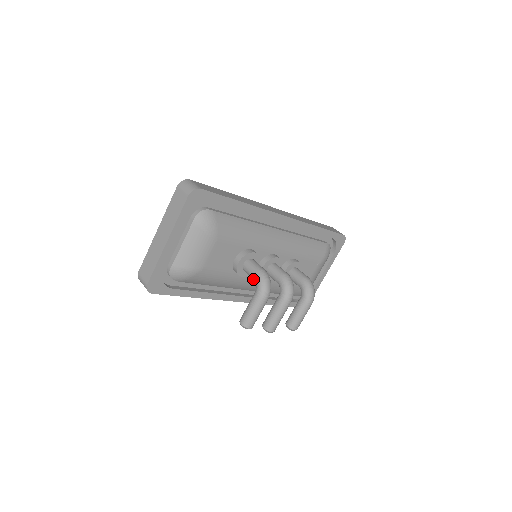
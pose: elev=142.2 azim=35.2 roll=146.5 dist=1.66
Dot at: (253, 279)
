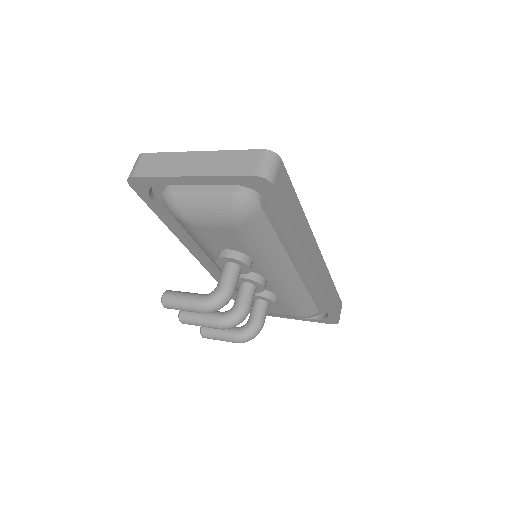
Dot at: occluded
